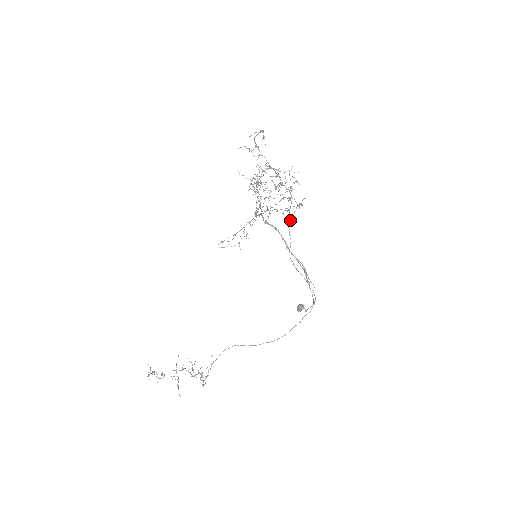
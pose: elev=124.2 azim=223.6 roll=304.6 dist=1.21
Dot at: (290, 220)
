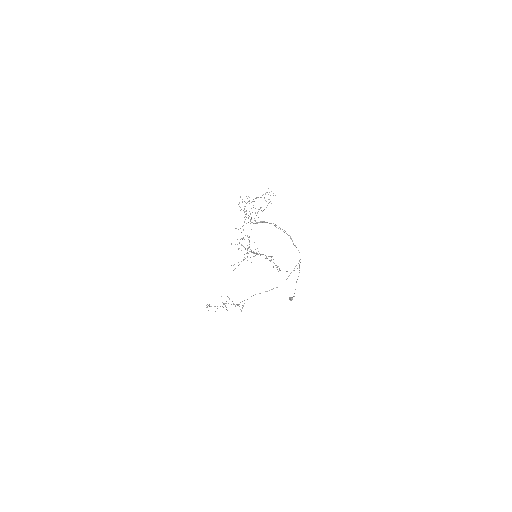
Dot at: occluded
